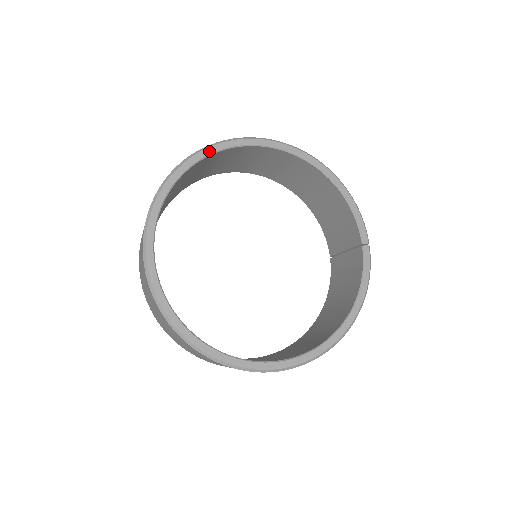
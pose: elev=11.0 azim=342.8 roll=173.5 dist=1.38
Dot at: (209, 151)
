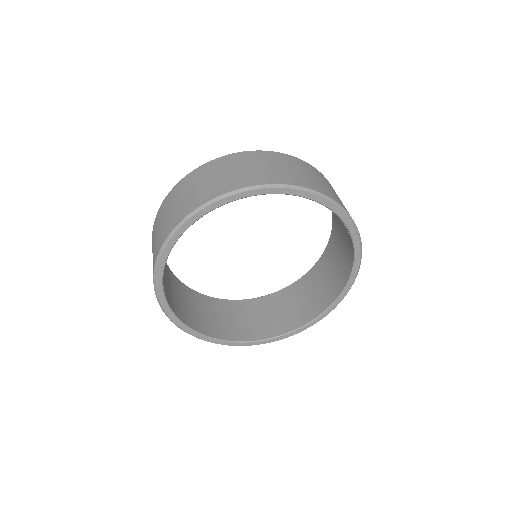
Dot at: (176, 236)
